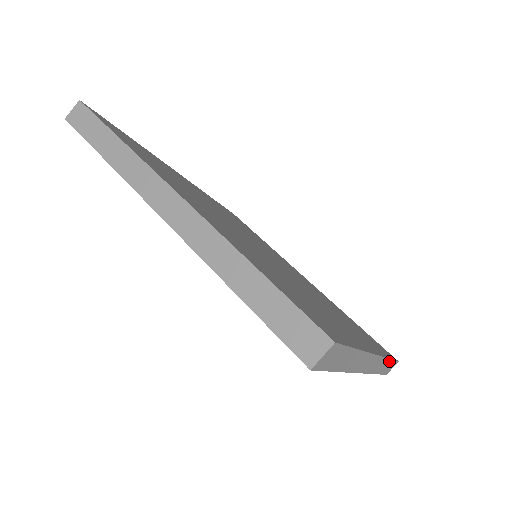
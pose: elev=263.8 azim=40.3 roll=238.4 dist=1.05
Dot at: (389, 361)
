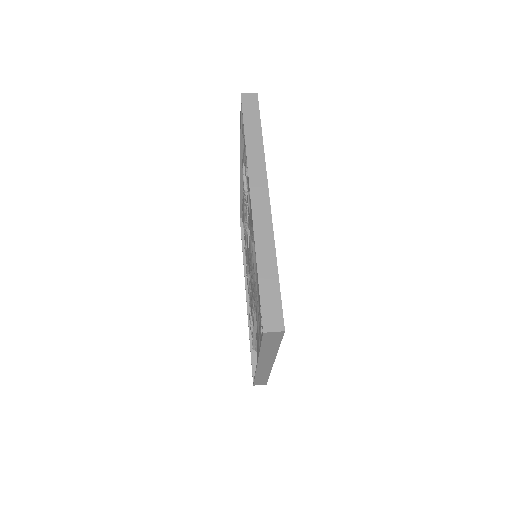
Dot at: (267, 377)
